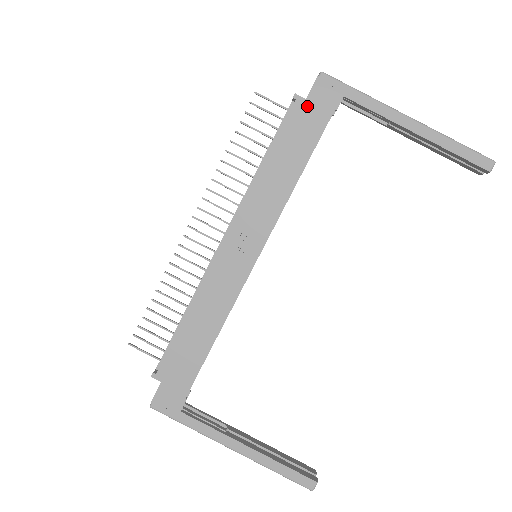
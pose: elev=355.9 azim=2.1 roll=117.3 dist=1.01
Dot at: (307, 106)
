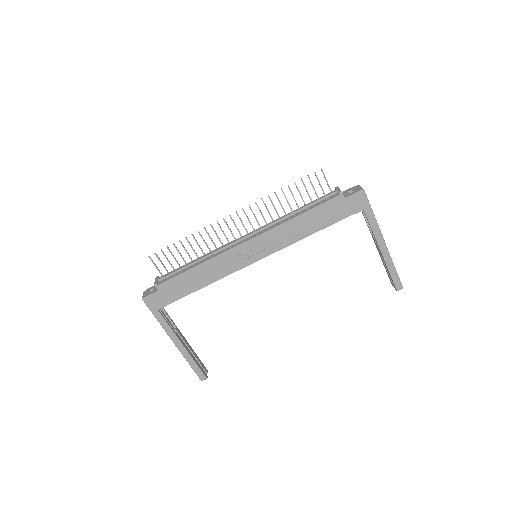
Dot at: (343, 202)
